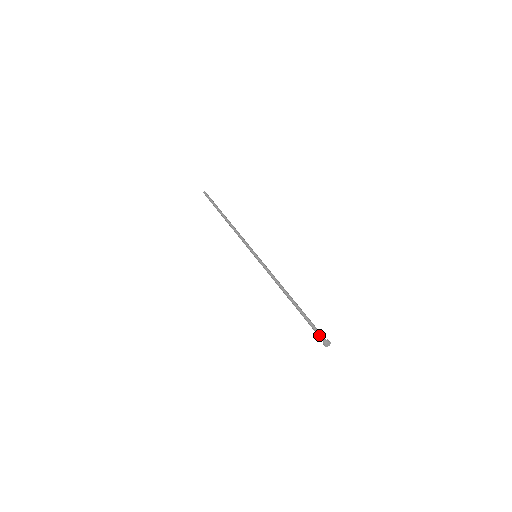
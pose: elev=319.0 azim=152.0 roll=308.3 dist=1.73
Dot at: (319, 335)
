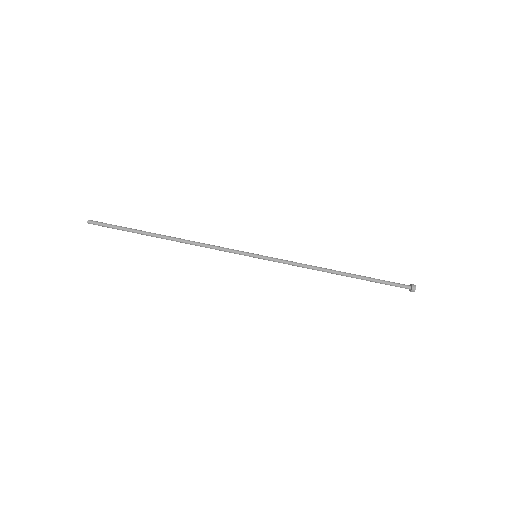
Dot at: occluded
